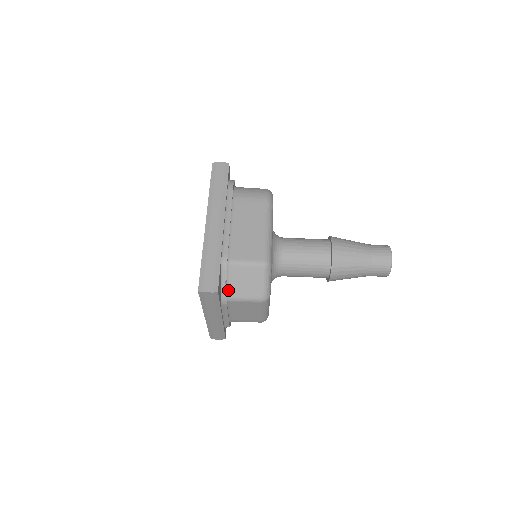
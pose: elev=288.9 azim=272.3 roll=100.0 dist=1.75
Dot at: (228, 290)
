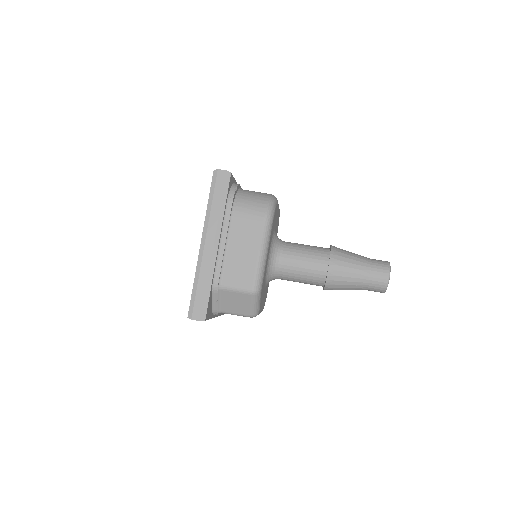
Dot at: (219, 306)
